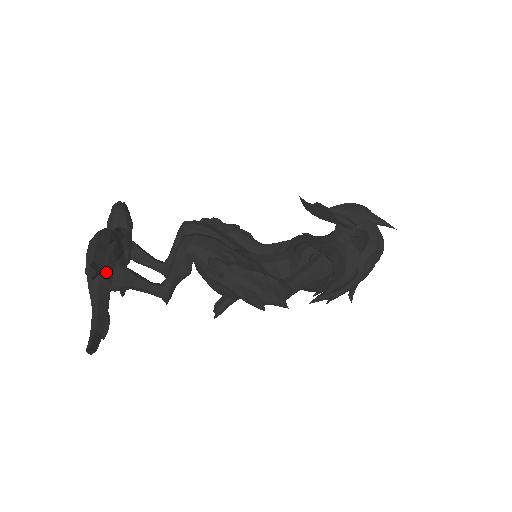
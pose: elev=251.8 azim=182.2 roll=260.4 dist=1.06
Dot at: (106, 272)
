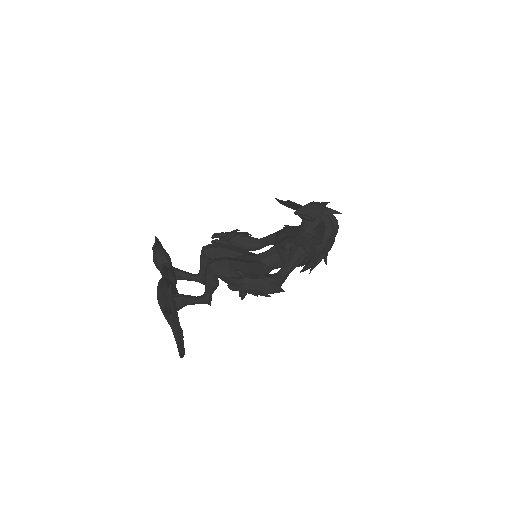
Dot at: (172, 307)
